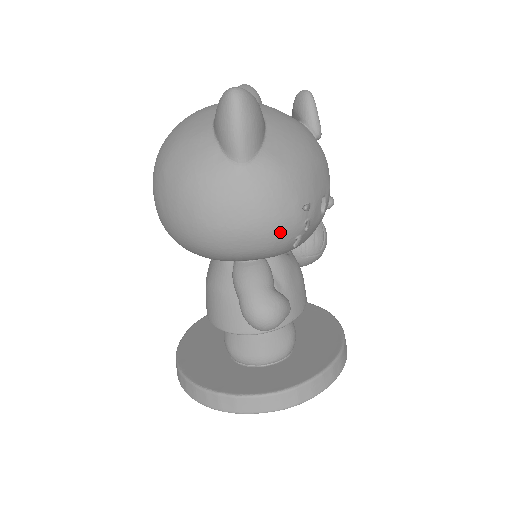
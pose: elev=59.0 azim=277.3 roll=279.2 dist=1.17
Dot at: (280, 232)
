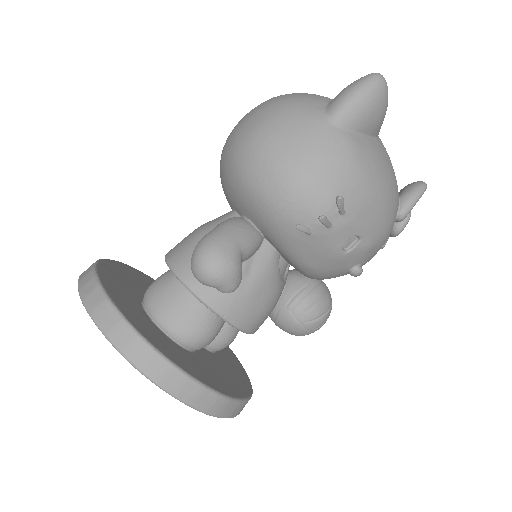
Dot at: (300, 198)
